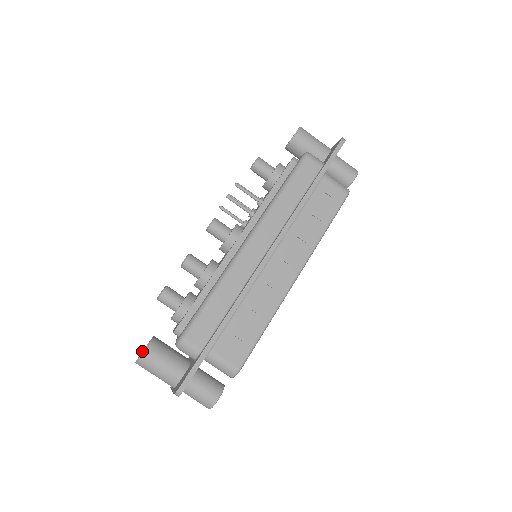
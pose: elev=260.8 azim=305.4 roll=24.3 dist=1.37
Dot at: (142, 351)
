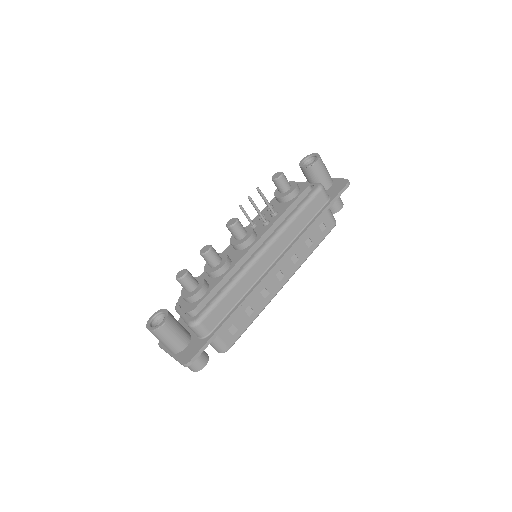
Dot at: (150, 318)
